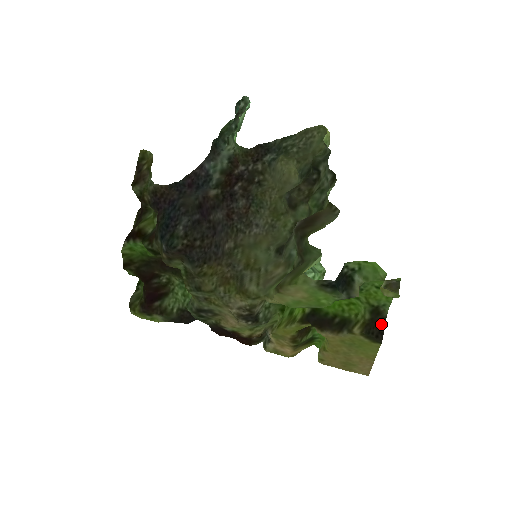
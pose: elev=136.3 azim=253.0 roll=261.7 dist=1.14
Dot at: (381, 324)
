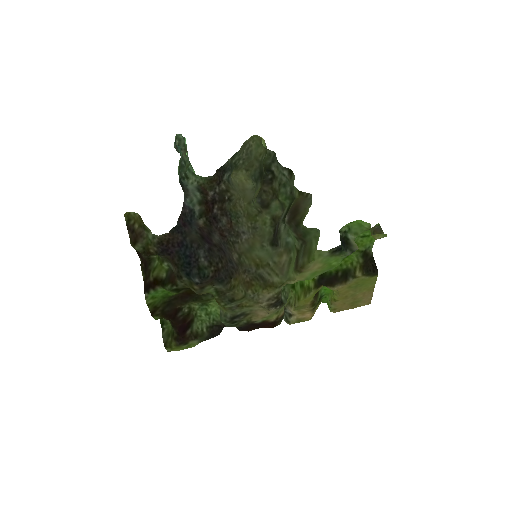
Dot at: (372, 261)
